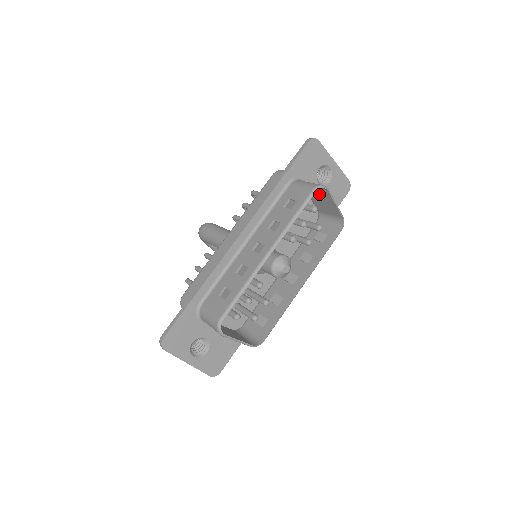
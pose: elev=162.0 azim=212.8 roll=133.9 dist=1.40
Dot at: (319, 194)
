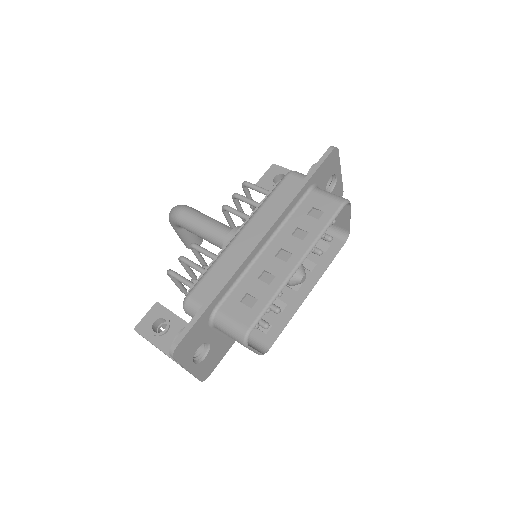
Dot at: occluded
